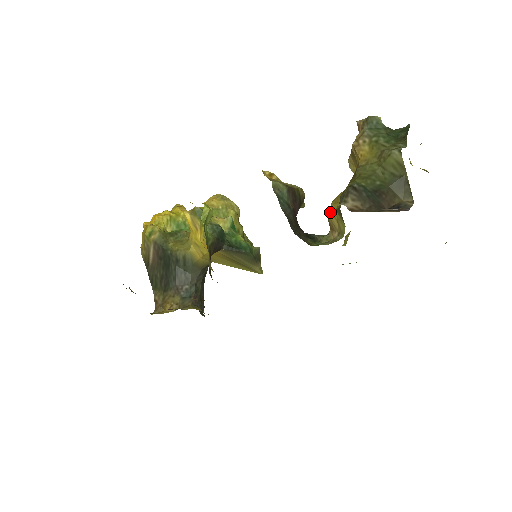
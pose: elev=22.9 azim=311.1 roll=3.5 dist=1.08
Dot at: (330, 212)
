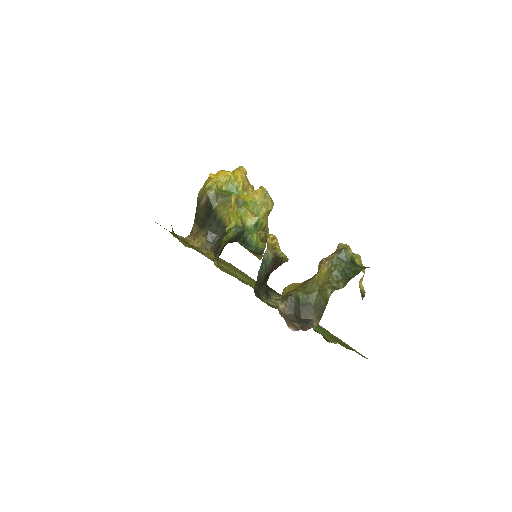
Dot at: (284, 290)
